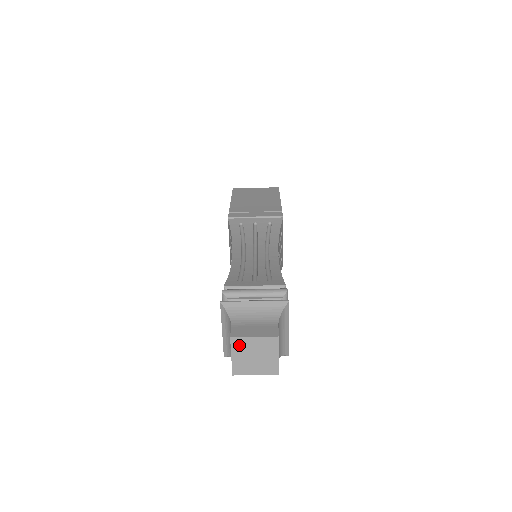
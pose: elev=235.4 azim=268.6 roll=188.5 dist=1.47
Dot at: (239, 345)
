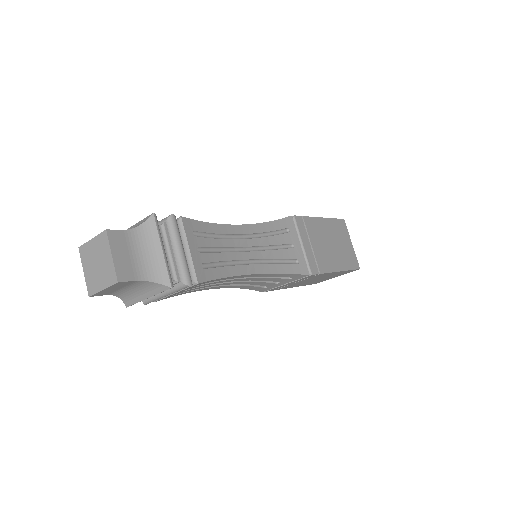
Dot at: (85, 254)
